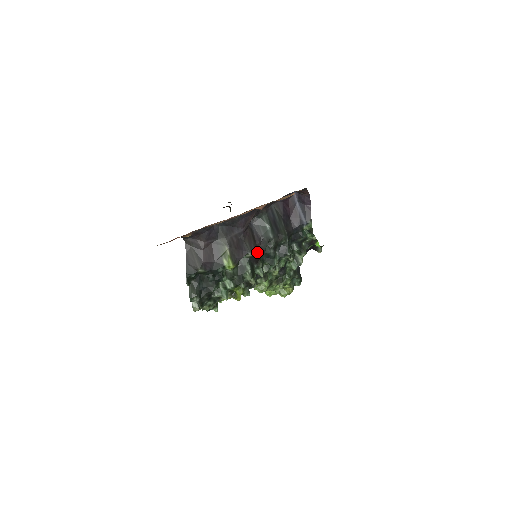
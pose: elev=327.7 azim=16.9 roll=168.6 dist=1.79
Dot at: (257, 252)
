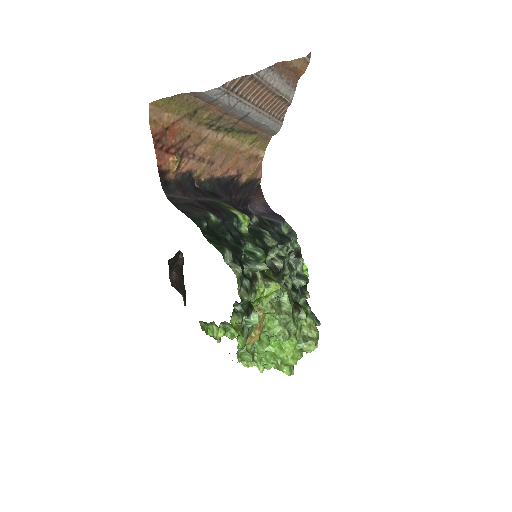
Dot at: occluded
